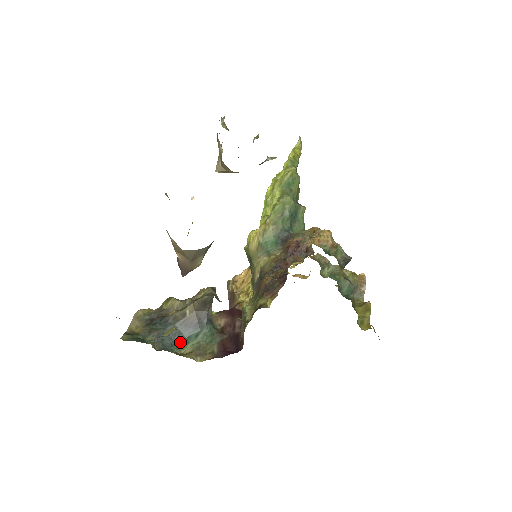
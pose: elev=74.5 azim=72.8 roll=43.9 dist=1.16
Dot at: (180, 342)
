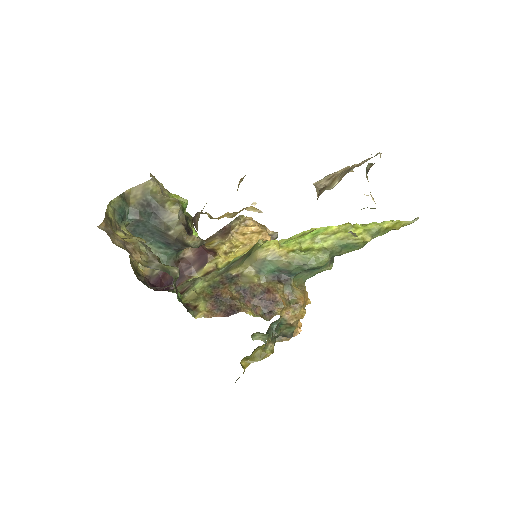
Dot at: (147, 238)
